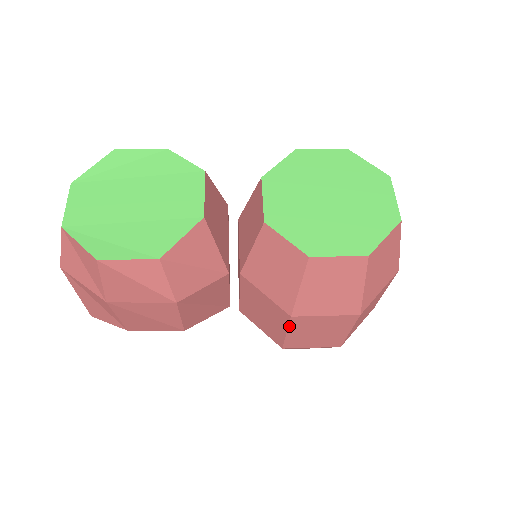
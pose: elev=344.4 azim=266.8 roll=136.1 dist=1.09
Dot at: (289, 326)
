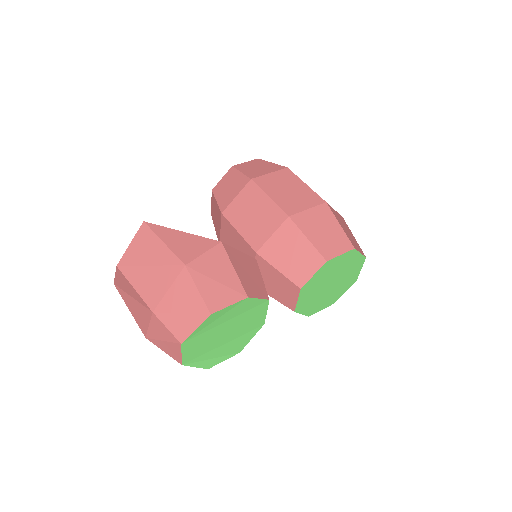
Dot at: occluded
